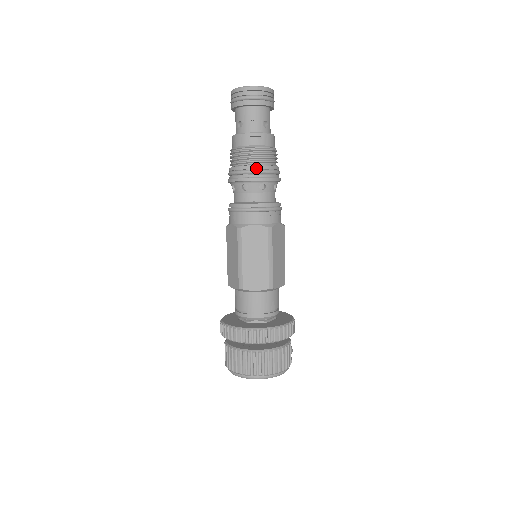
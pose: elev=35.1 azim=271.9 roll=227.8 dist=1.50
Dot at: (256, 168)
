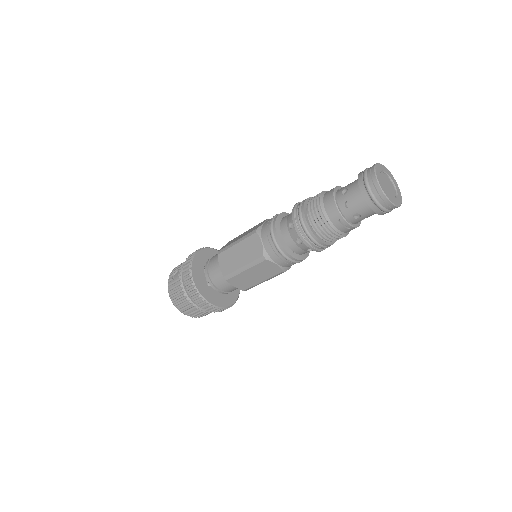
Dot at: (321, 243)
